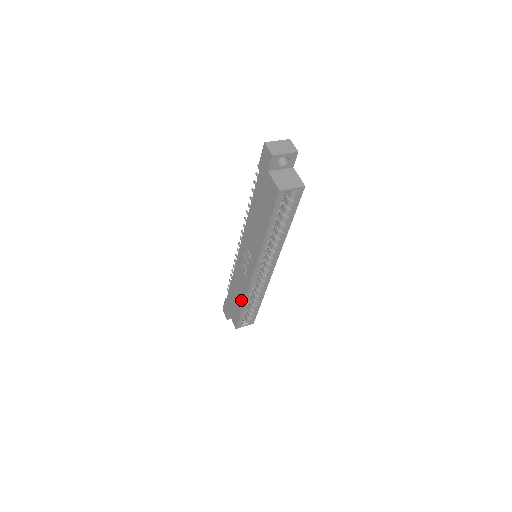
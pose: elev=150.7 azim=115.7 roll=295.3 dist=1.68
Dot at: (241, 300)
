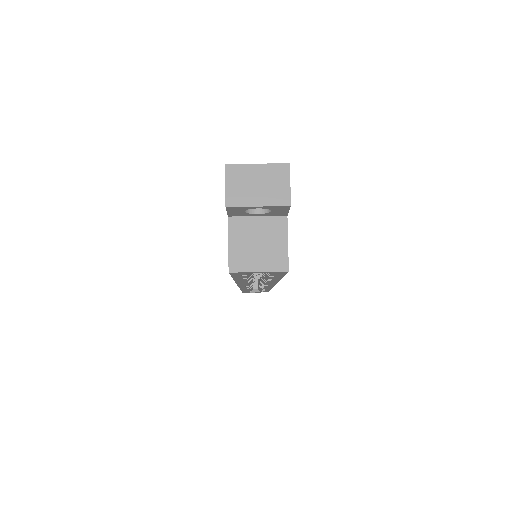
Dot at: occluded
